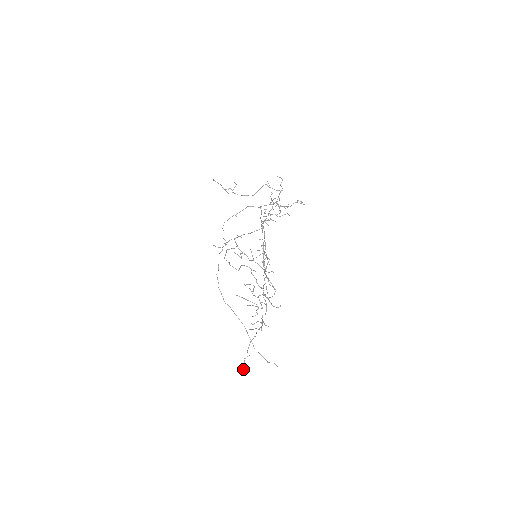
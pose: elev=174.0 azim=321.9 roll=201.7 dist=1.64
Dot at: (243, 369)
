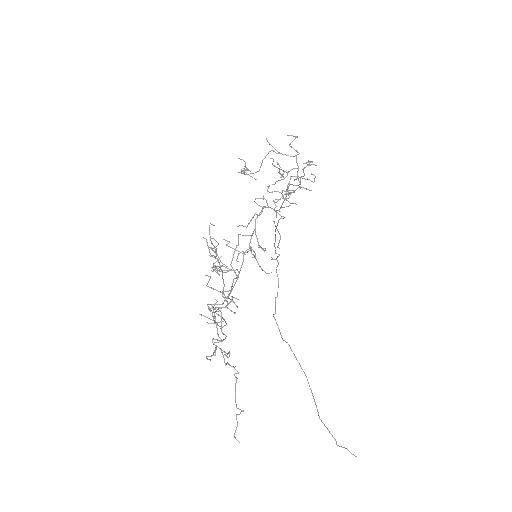
Dot at: (235, 431)
